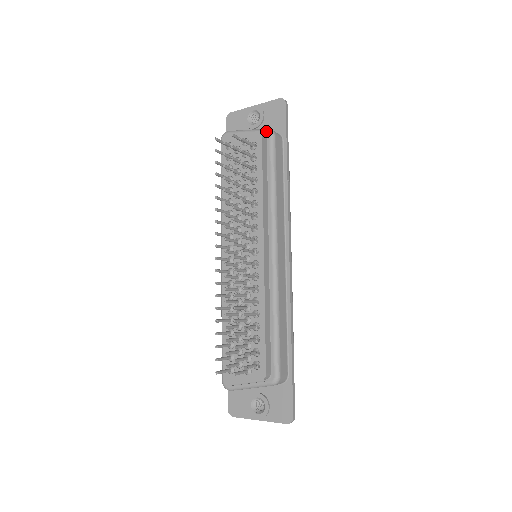
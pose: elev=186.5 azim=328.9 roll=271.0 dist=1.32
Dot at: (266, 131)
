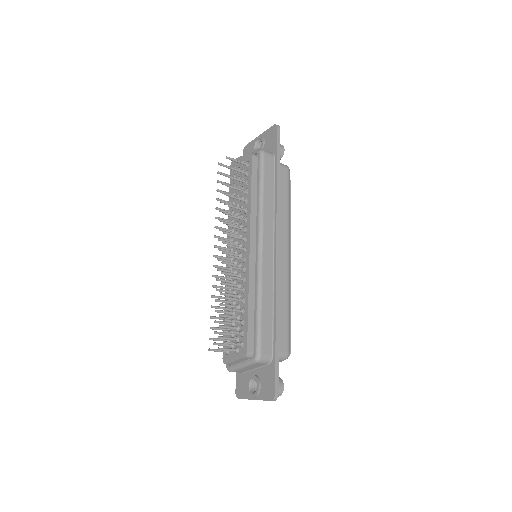
Dot at: (257, 151)
